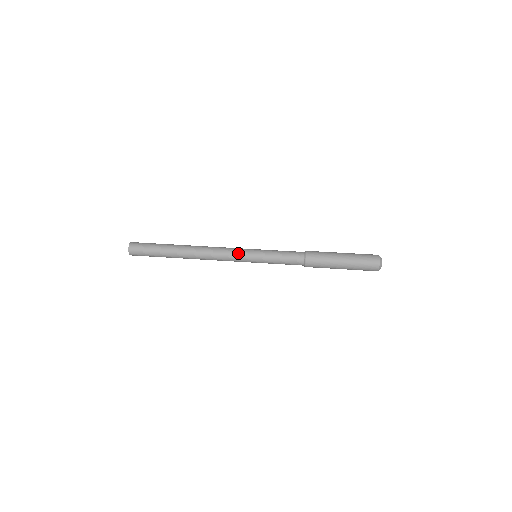
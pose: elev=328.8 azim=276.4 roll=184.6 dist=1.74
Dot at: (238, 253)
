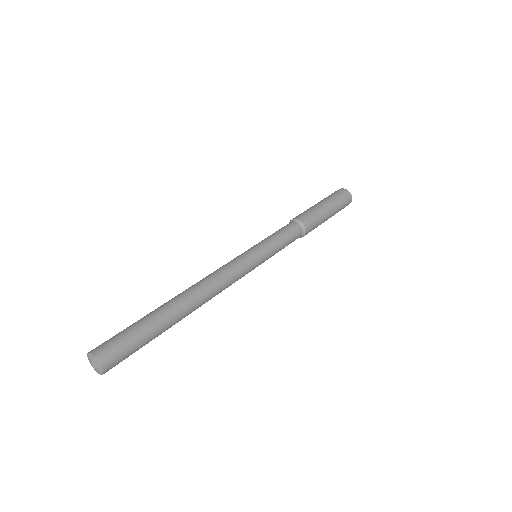
Dot at: (244, 263)
